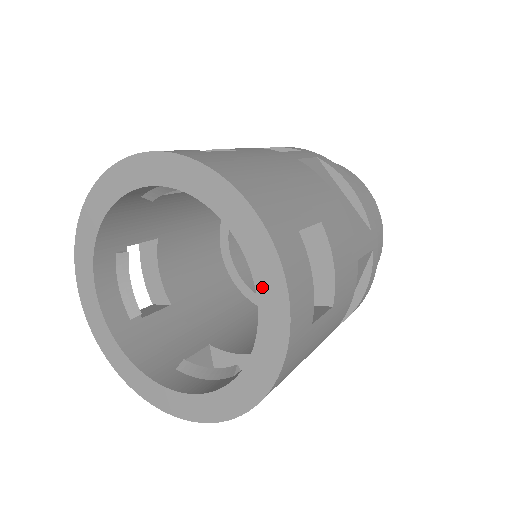
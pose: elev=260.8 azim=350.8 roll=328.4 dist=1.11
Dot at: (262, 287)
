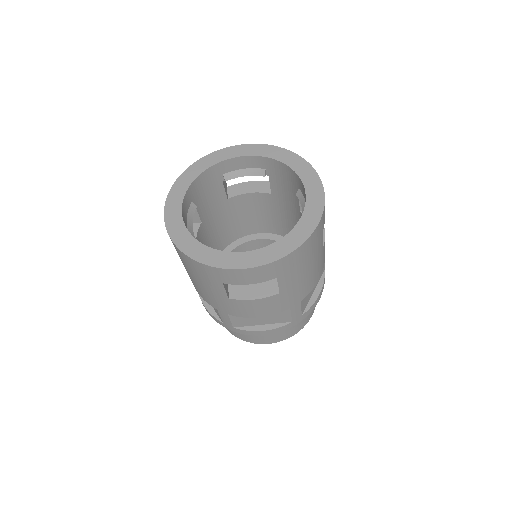
Dot at: (309, 190)
